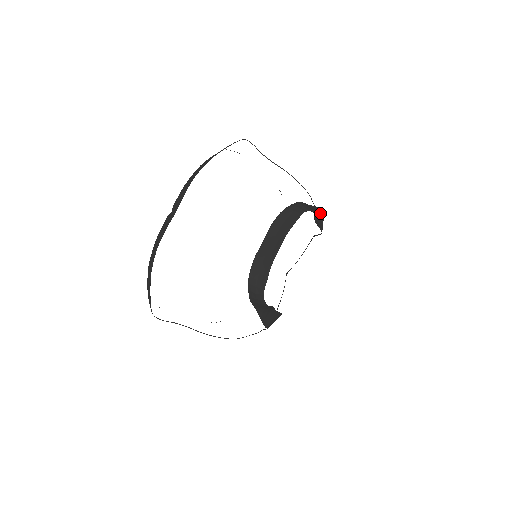
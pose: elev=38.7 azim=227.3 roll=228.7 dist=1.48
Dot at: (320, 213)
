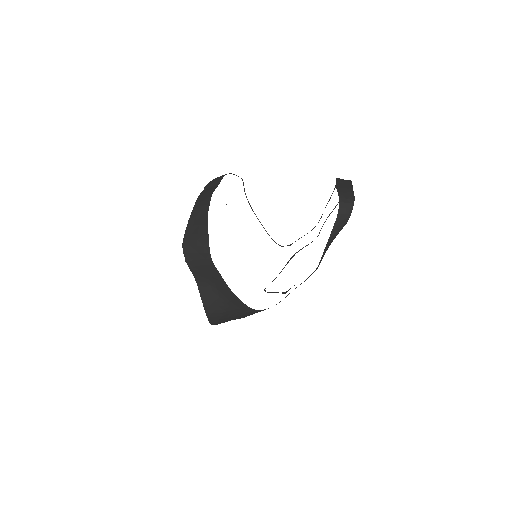
Dot at: occluded
